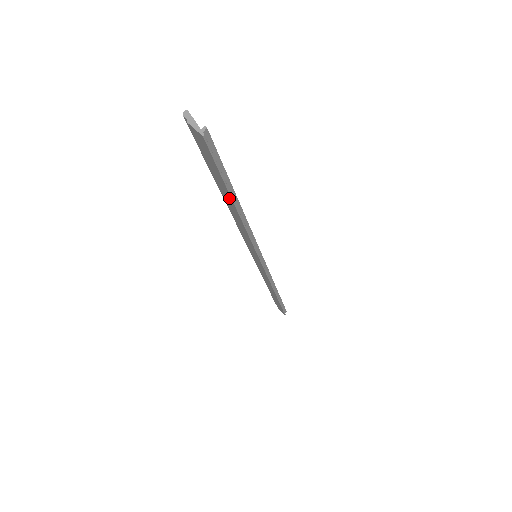
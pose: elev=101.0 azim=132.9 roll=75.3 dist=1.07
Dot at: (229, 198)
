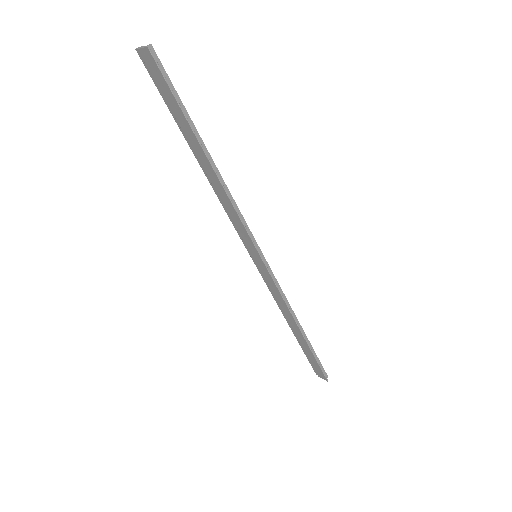
Dot at: (196, 142)
